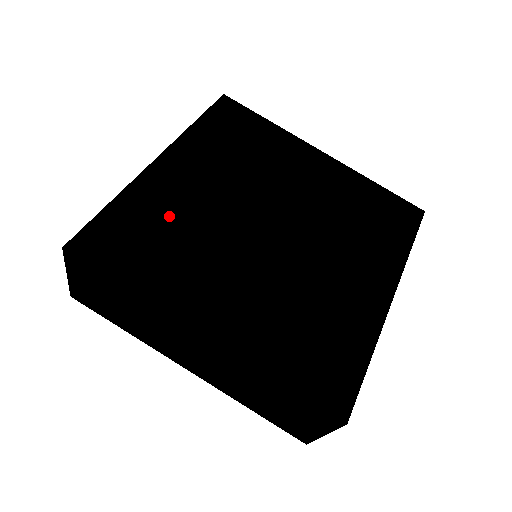
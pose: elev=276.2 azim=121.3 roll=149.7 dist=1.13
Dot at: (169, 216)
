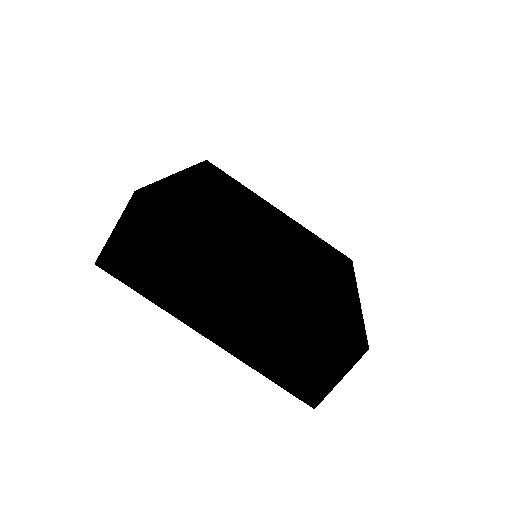
Dot at: (202, 203)
